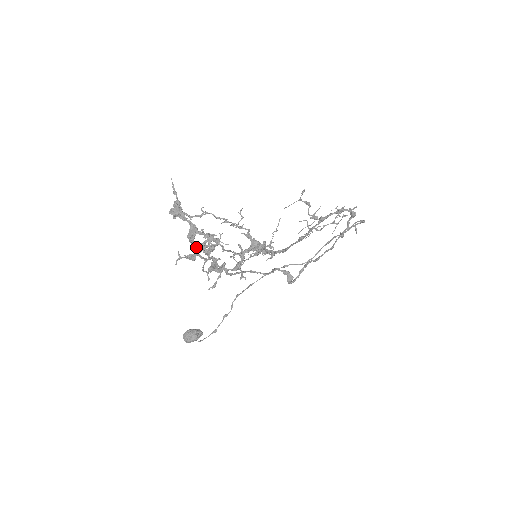
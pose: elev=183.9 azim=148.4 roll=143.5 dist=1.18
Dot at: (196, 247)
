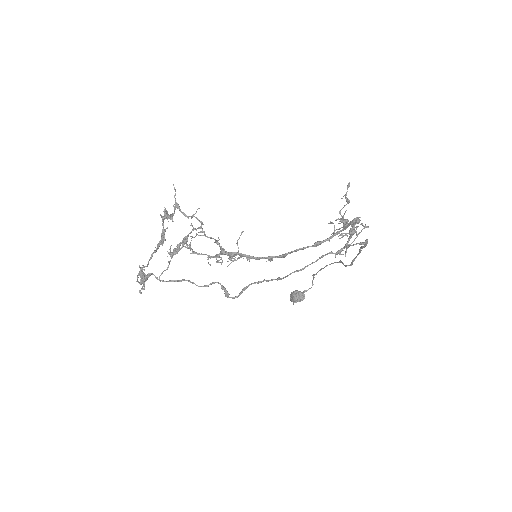
Dot at: (155, 251)
